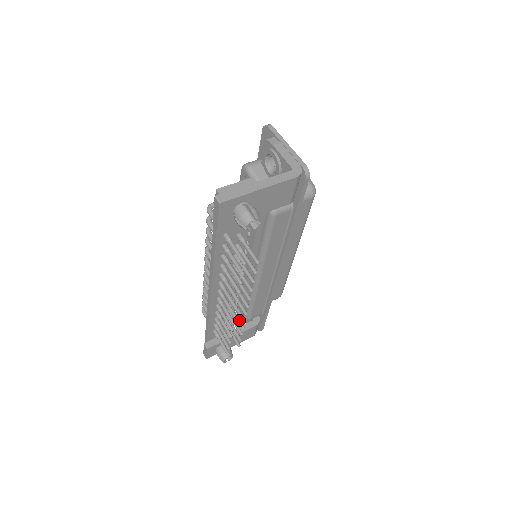
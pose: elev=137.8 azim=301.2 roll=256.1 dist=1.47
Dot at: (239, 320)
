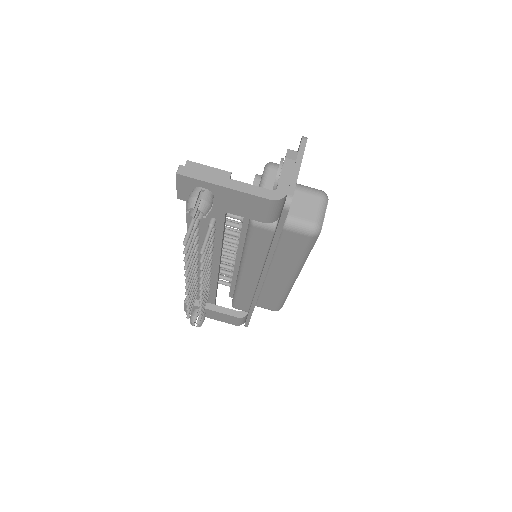
Dot at: (203, 297)
